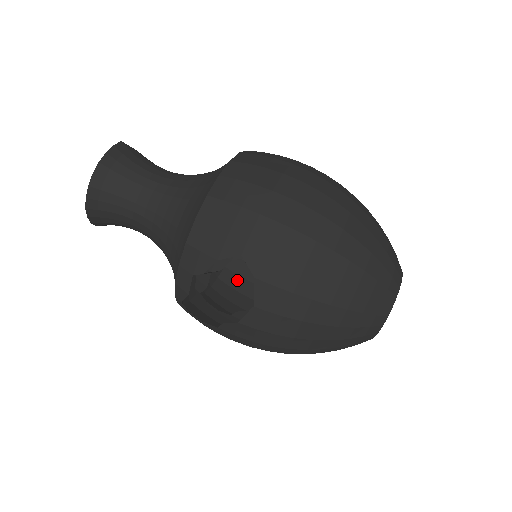
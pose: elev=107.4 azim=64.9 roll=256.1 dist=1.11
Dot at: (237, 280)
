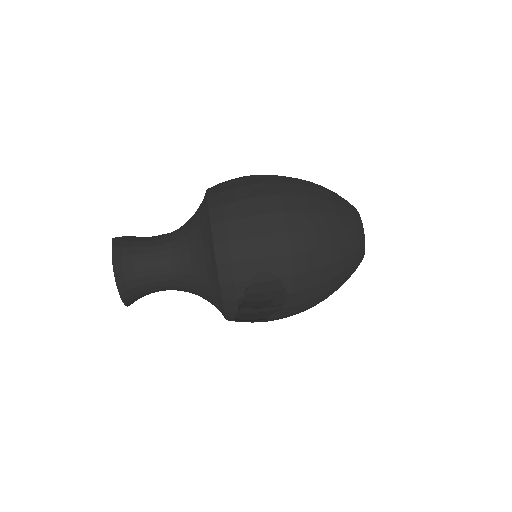
Dot at: occluded
